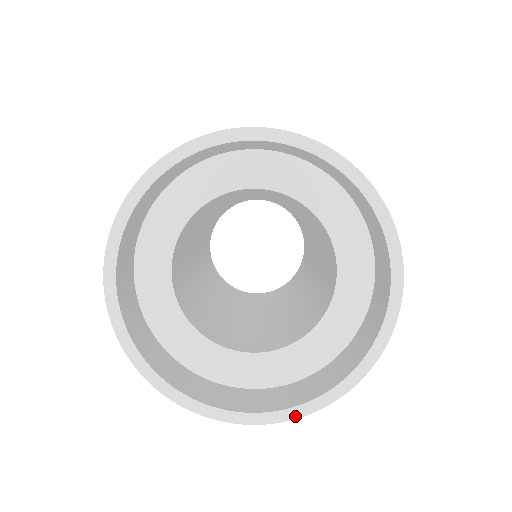
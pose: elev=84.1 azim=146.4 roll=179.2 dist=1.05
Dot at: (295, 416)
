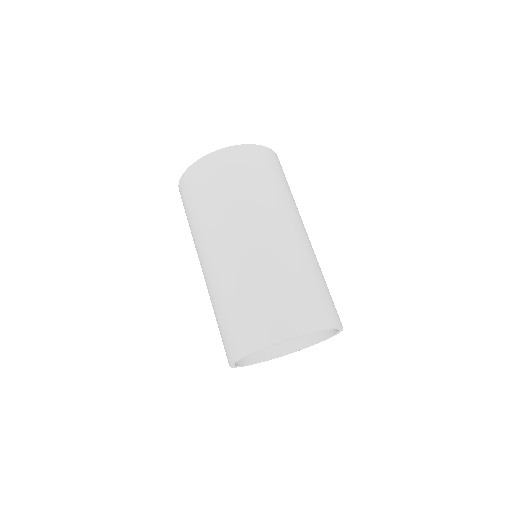
Dot at: occluded
